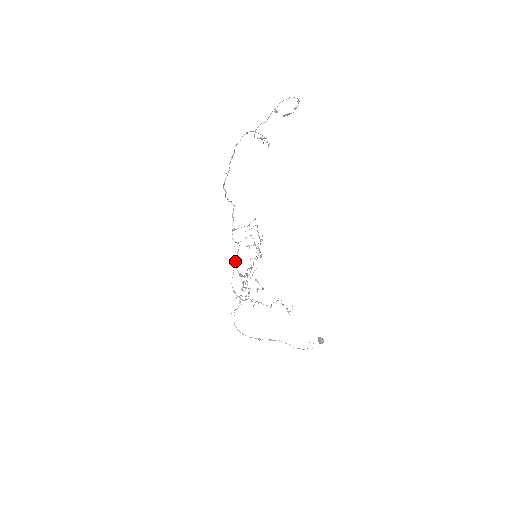
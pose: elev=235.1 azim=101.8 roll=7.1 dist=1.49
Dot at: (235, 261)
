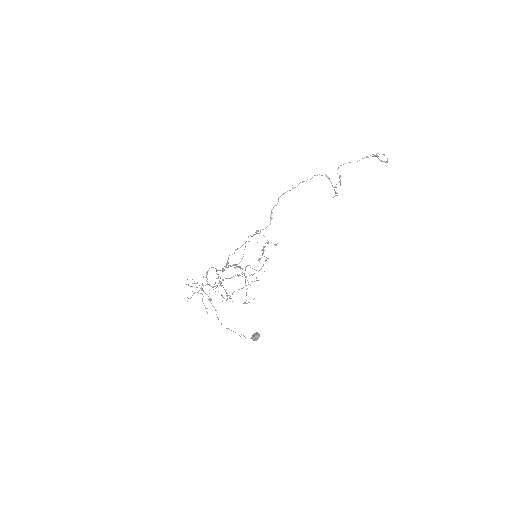
Dot at: occluded
